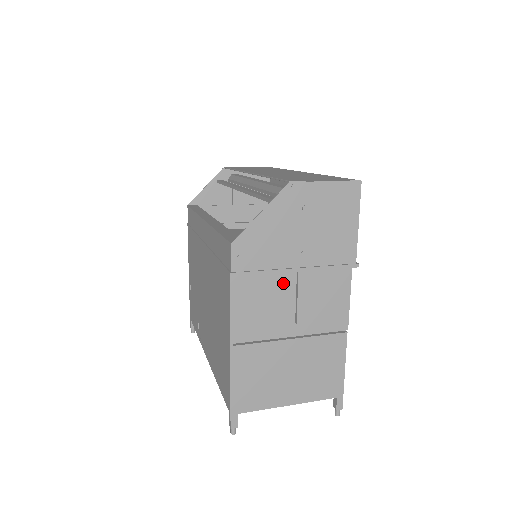
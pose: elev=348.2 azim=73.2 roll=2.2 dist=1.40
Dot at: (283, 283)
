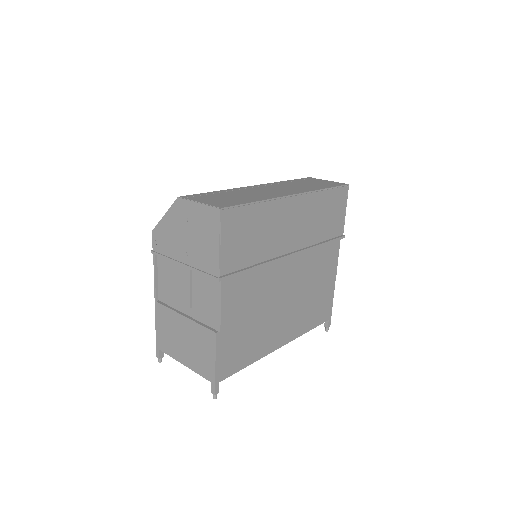
Dot at: (181, 272)
